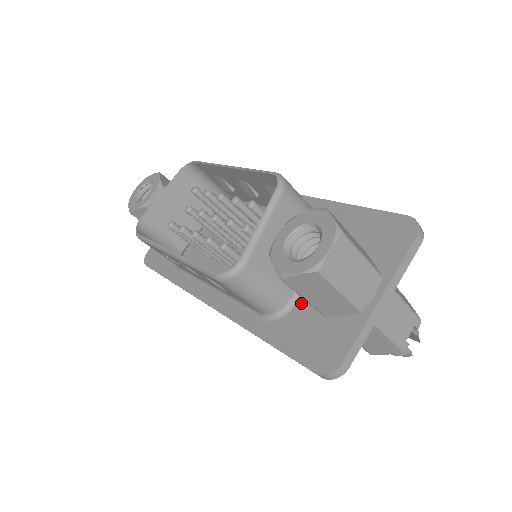
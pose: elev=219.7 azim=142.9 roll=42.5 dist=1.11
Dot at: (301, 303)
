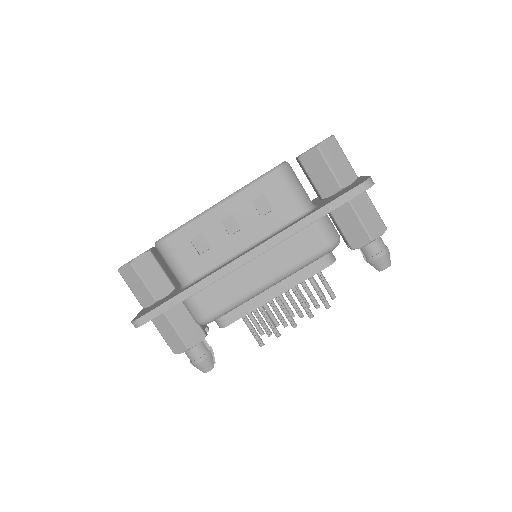
Dot at: (321, 203)
